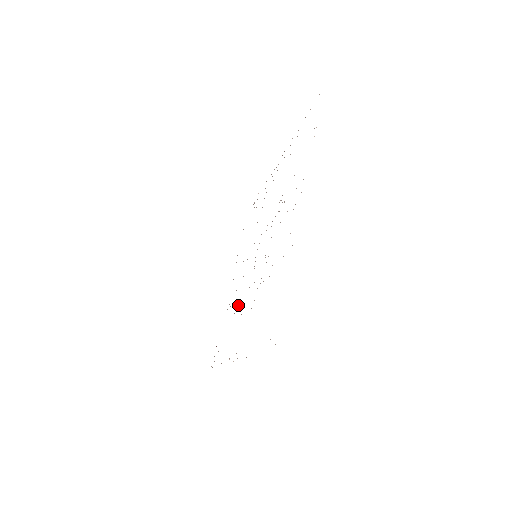
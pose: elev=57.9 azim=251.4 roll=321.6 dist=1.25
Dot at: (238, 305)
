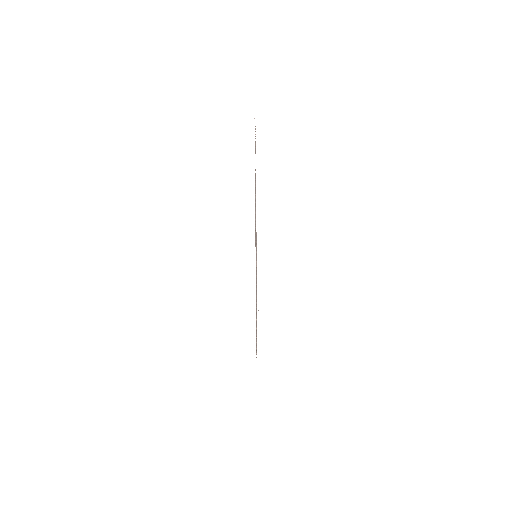
Dot at: occluded
